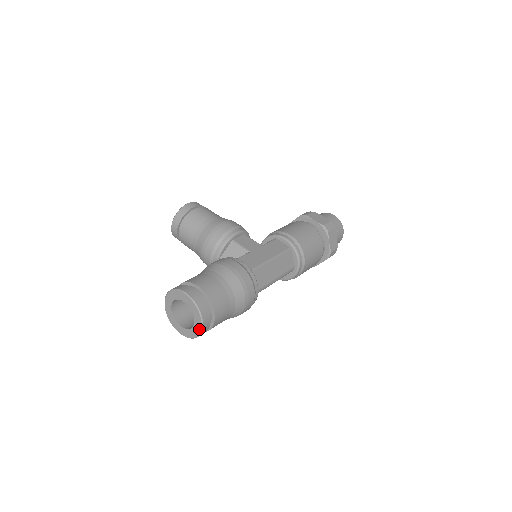
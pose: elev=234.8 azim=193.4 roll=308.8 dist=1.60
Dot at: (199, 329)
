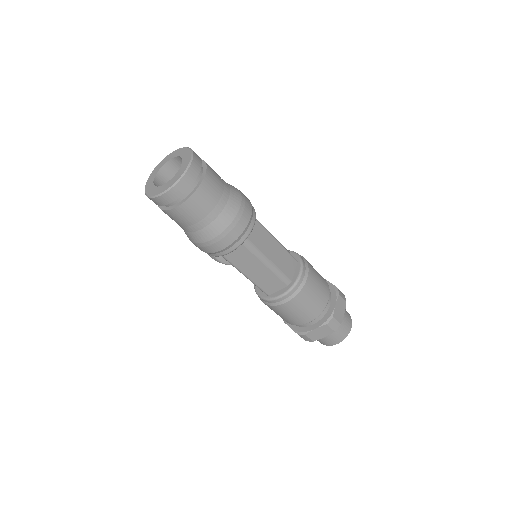
Dot at: (177, 179)
